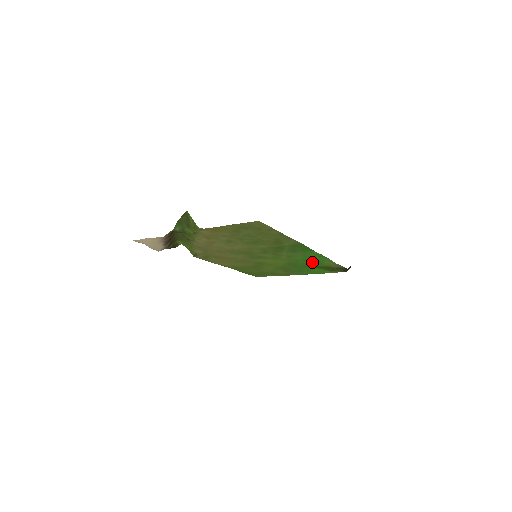
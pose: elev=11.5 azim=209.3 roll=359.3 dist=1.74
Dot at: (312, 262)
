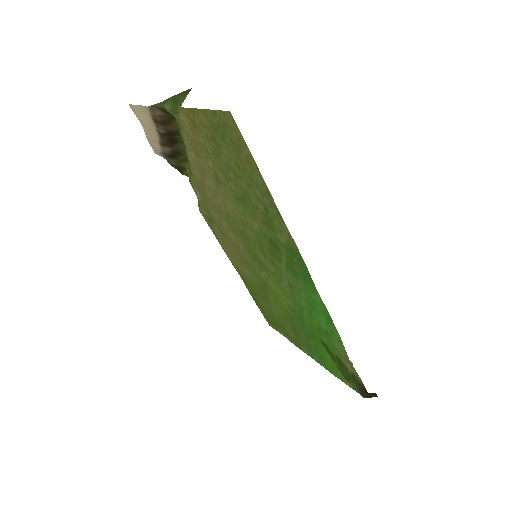
Dot at: (320, 329)
